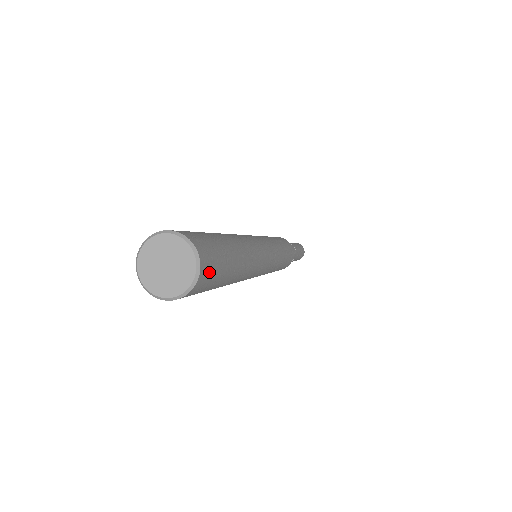
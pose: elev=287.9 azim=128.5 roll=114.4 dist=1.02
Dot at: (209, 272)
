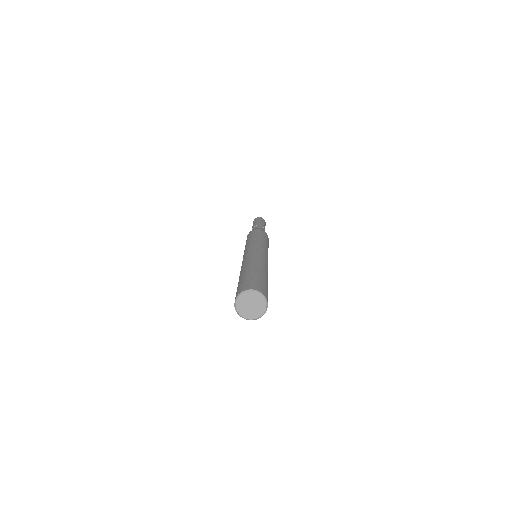
Dot at: occluded
